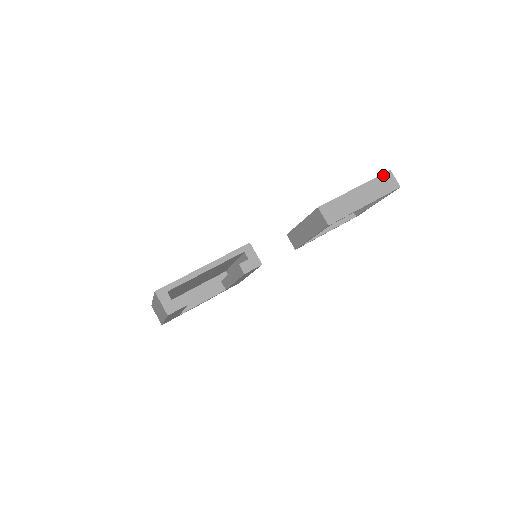
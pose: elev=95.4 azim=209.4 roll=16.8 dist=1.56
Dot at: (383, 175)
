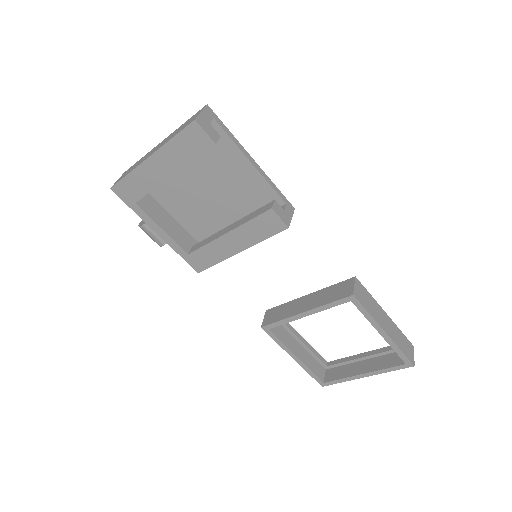
Dot at: (408, 340)
